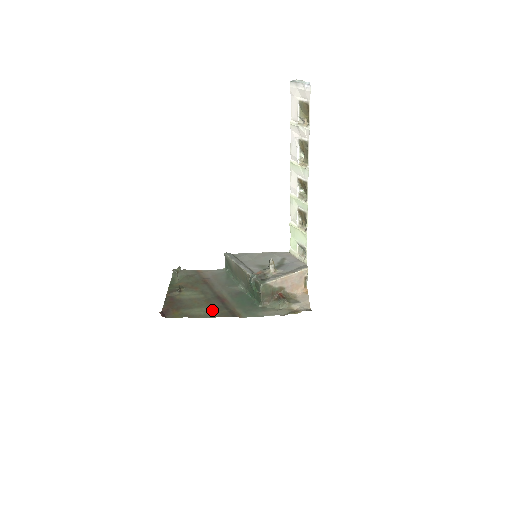
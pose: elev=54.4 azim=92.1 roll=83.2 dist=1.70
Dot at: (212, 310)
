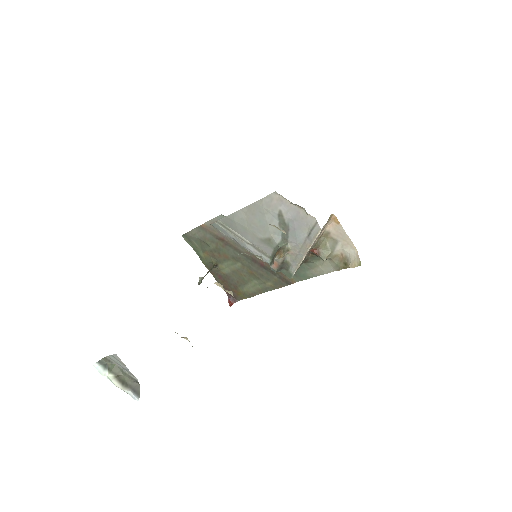
Dot at: (264, 283)
